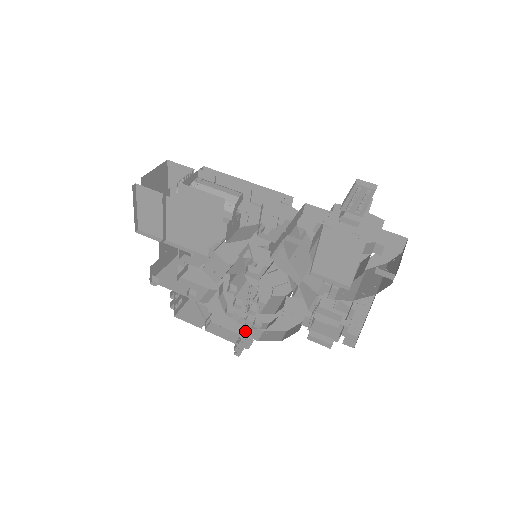
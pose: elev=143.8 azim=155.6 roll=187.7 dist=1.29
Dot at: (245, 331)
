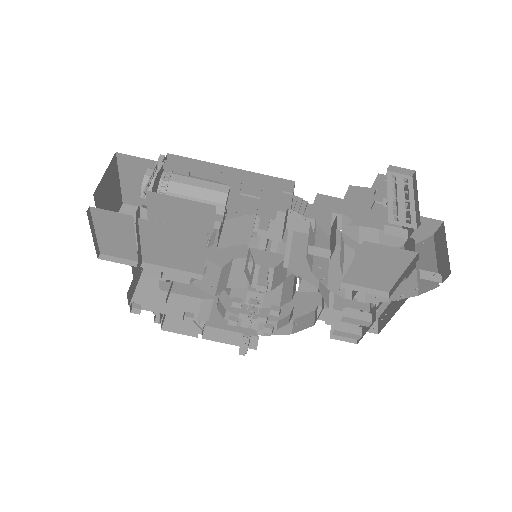
Dot at: (248, 330)
